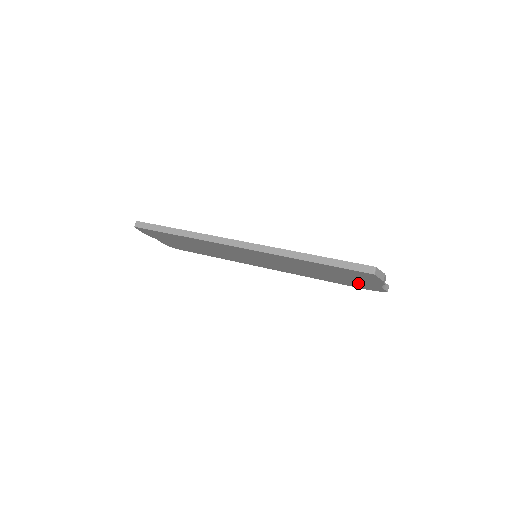
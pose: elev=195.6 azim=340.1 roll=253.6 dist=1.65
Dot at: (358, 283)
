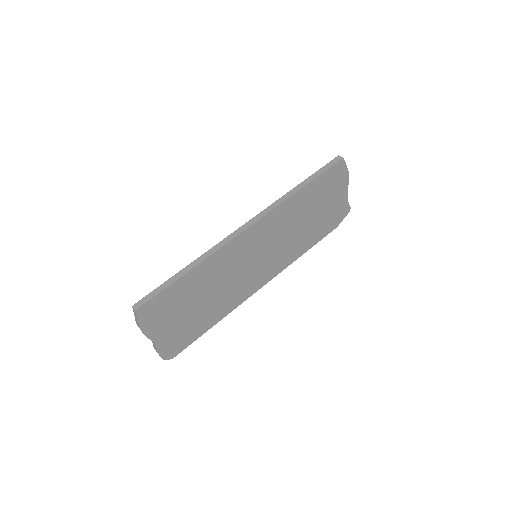
Dot at: (333, 212)
